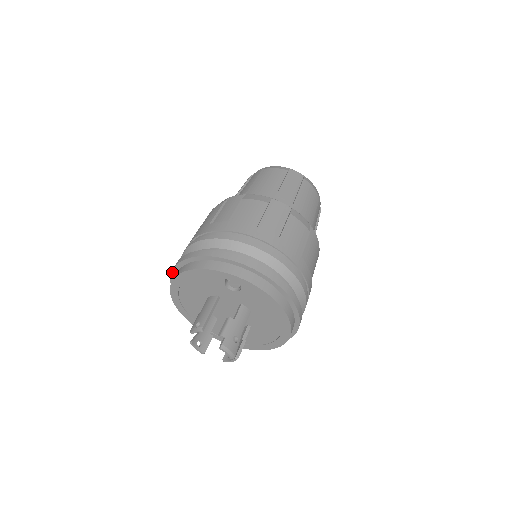
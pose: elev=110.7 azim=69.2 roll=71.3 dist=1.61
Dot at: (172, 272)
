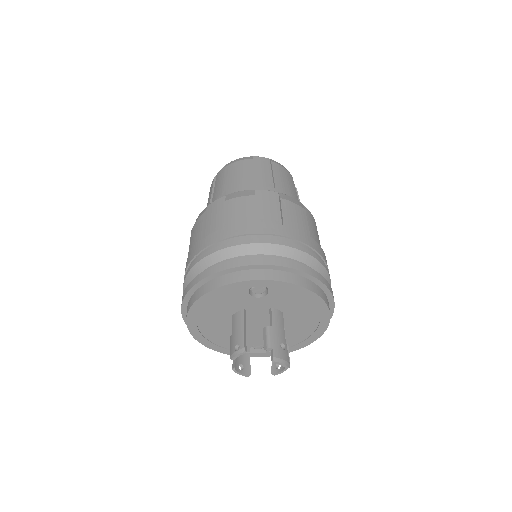
Dot at: (182, 304)
